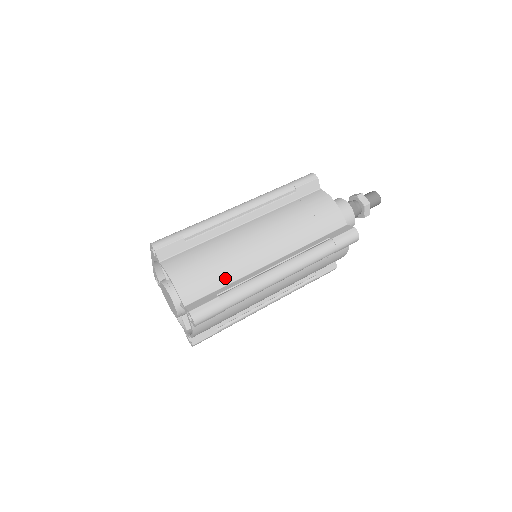
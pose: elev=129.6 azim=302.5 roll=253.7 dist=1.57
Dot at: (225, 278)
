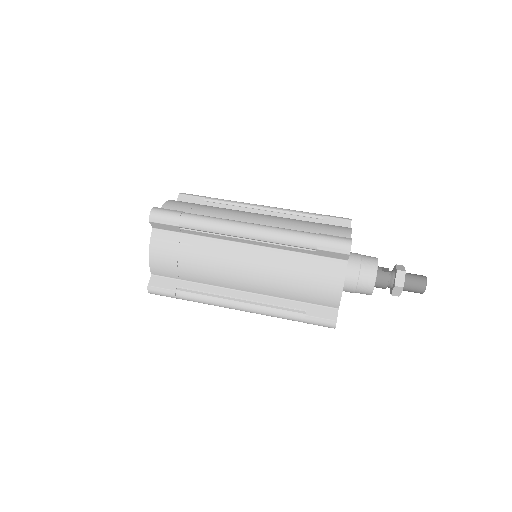
Dot at: occluded
